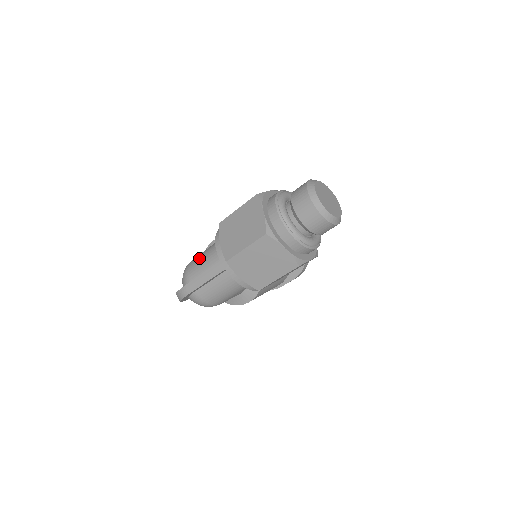
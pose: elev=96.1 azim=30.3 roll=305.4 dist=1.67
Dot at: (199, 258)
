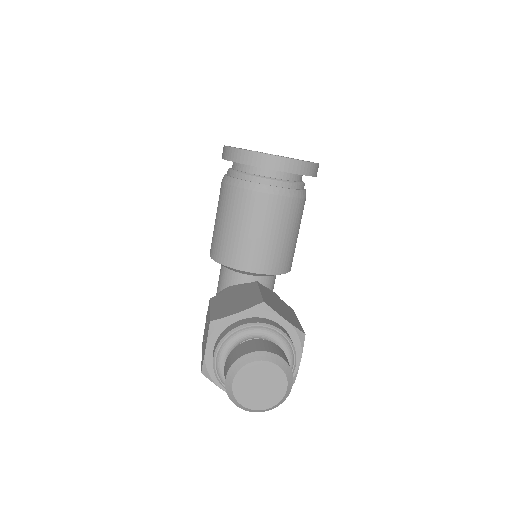
Dot at: occluded
